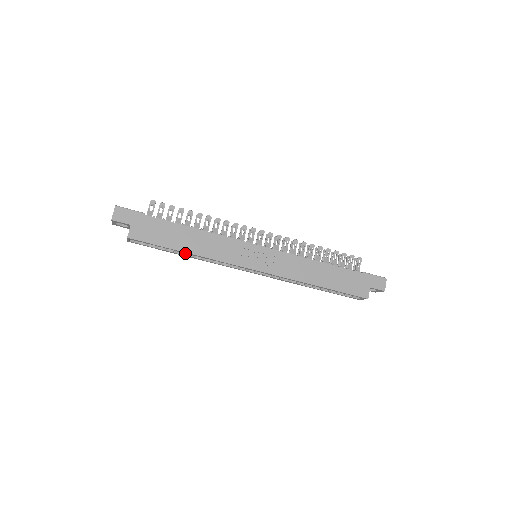
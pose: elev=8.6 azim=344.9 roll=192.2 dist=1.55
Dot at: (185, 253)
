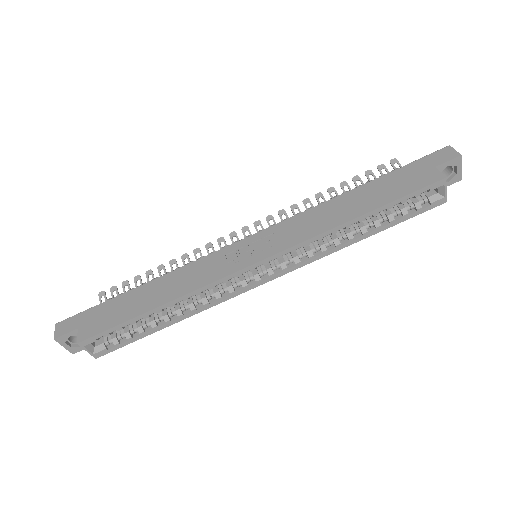
Dot at: (159, 312)
